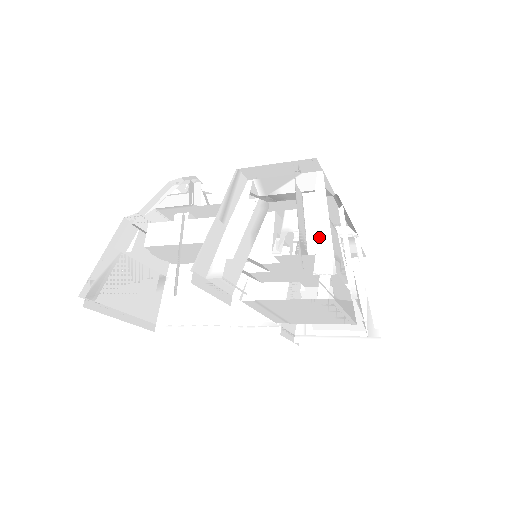
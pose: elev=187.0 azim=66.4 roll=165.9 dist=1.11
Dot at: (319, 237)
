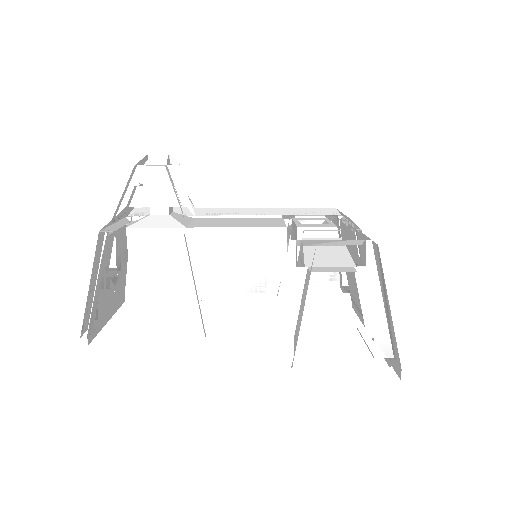
Dot at: (376, 320)
